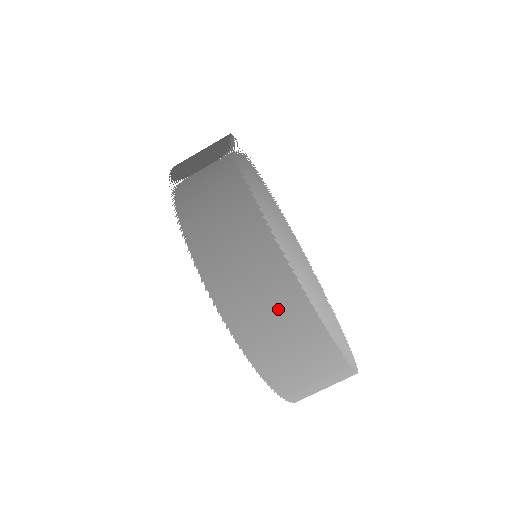
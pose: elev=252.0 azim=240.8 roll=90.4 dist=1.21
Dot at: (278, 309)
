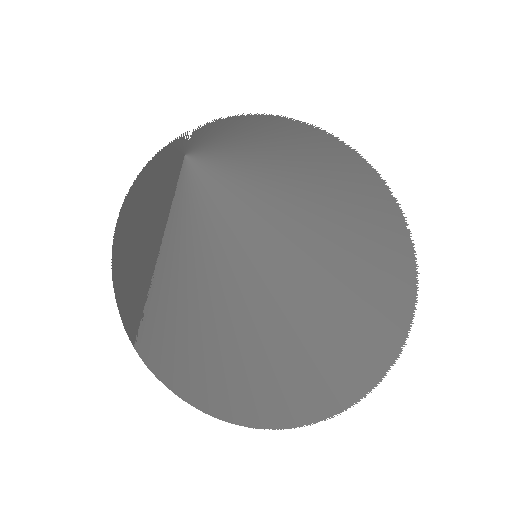
Dot at: occluded
